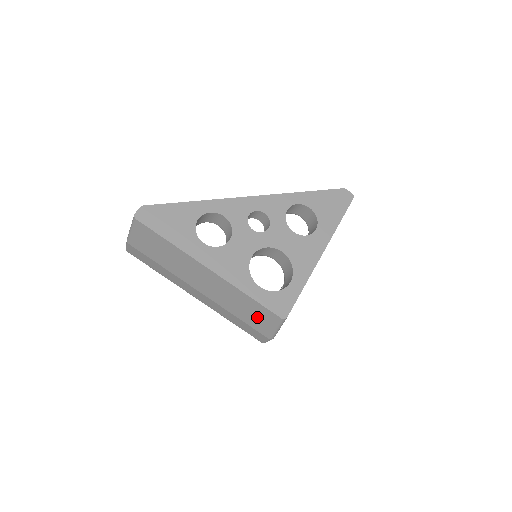
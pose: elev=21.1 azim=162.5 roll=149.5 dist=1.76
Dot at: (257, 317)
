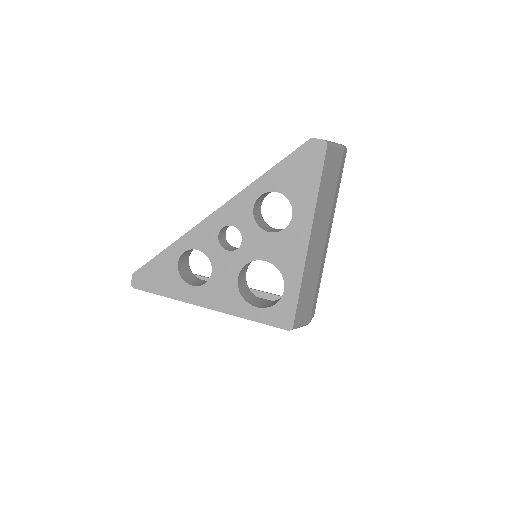
Dot at: occluded
